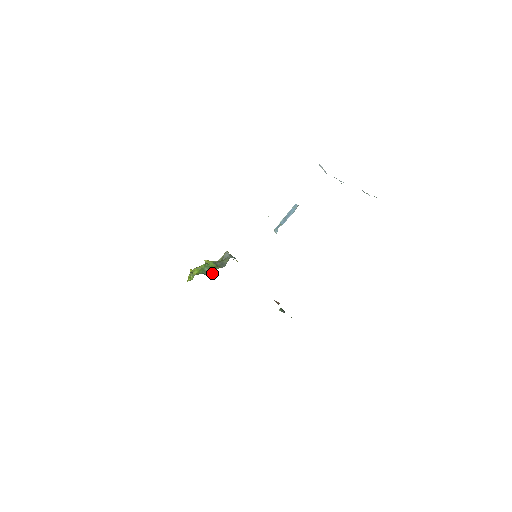
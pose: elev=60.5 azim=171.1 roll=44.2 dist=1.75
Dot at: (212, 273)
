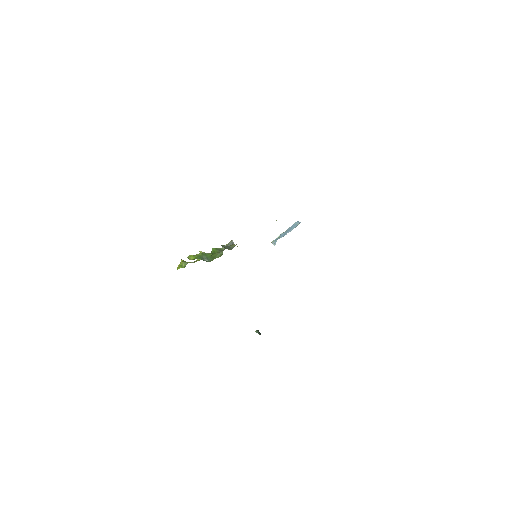
Dot at: (210, 261)
